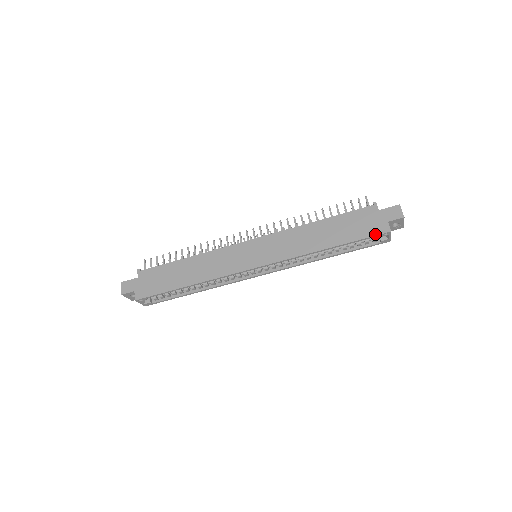
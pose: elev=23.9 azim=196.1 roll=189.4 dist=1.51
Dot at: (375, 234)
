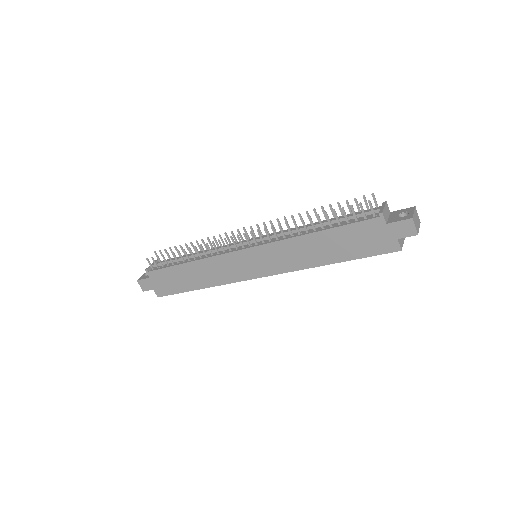
Dot at: (382, 253)
